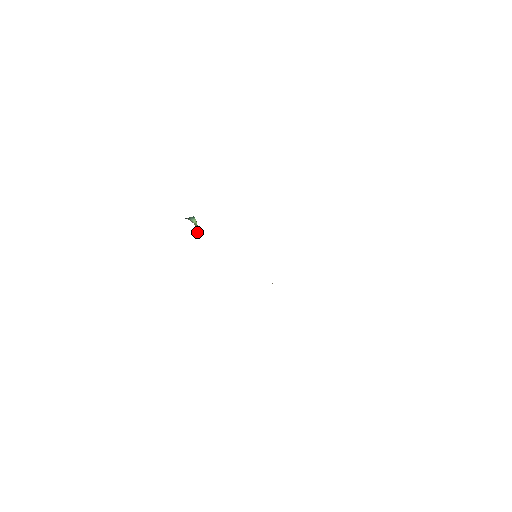
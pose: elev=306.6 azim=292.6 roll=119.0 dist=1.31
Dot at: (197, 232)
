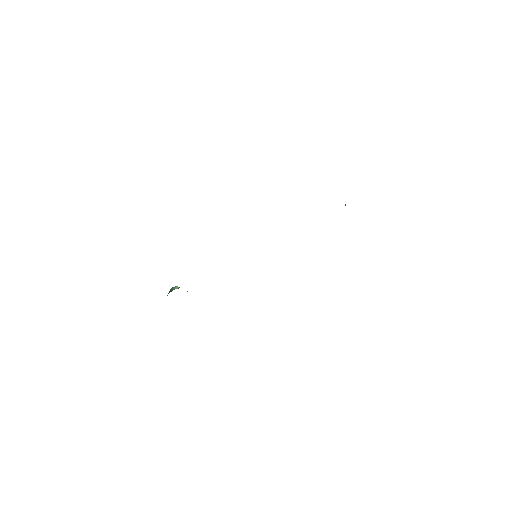
Dot at: occluded
